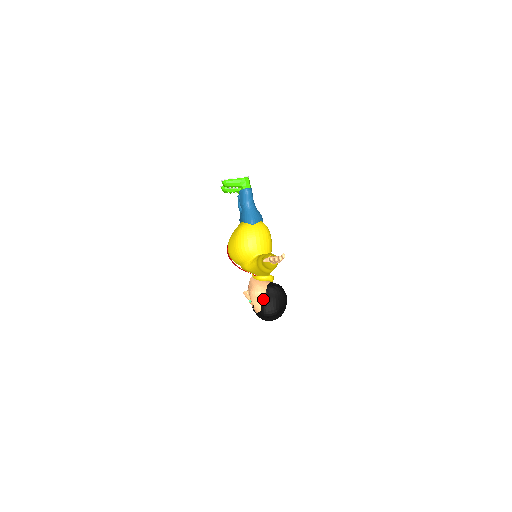
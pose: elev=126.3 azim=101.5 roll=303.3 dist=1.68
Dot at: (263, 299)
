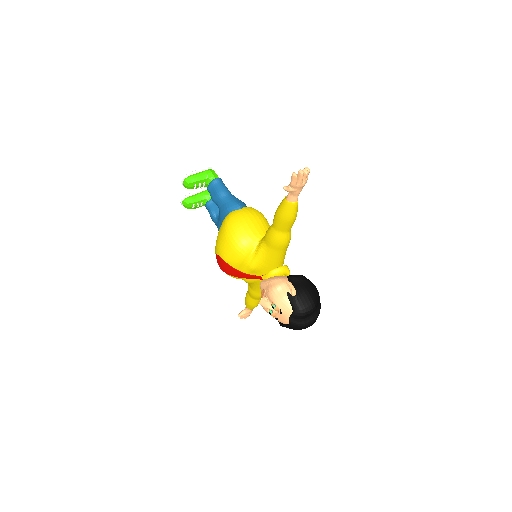
Dot at: (290, 292)
